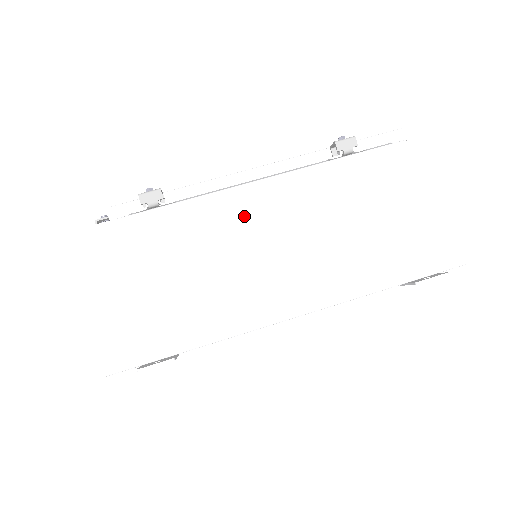
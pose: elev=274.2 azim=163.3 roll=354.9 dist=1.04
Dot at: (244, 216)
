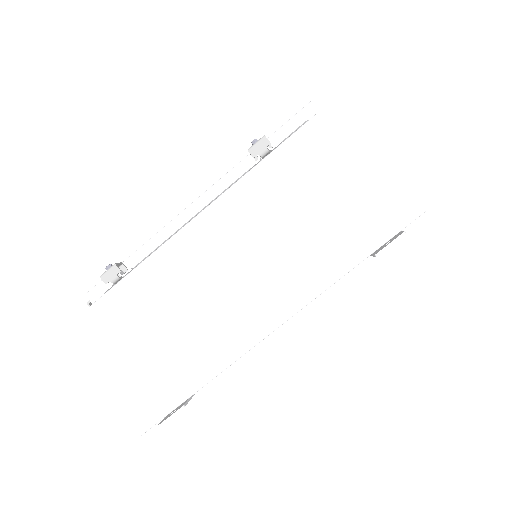
Dot at: (195, 256)
